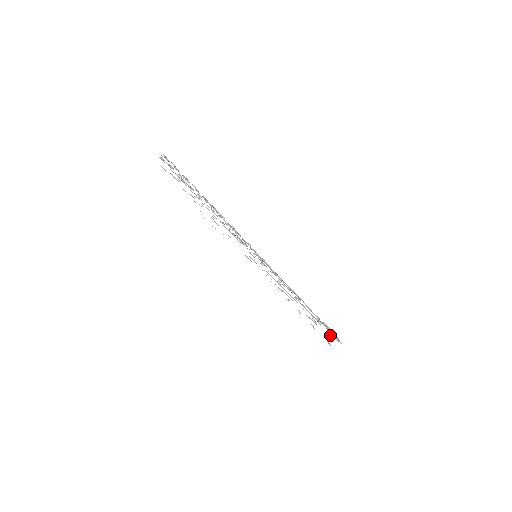
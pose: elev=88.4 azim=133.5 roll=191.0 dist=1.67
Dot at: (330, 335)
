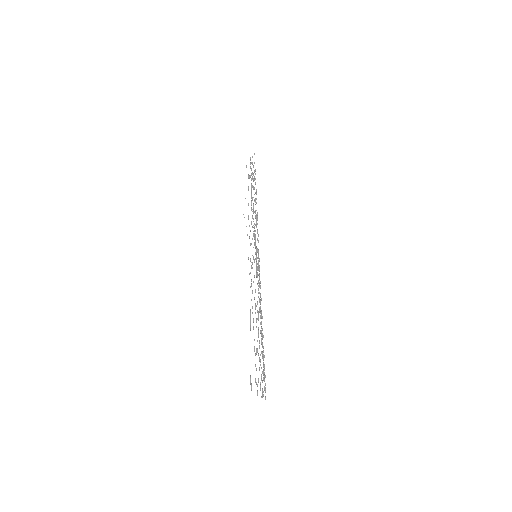
Dot at: occluded
